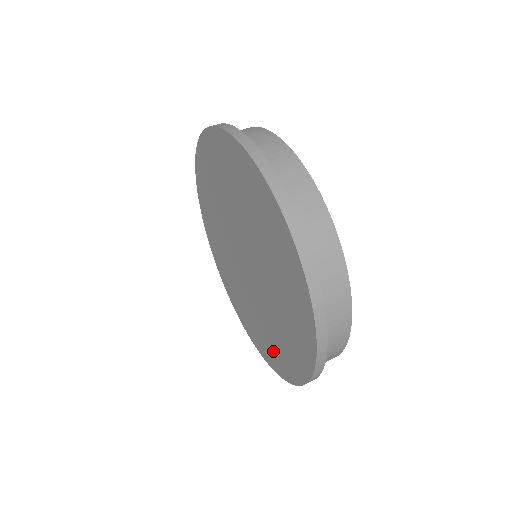
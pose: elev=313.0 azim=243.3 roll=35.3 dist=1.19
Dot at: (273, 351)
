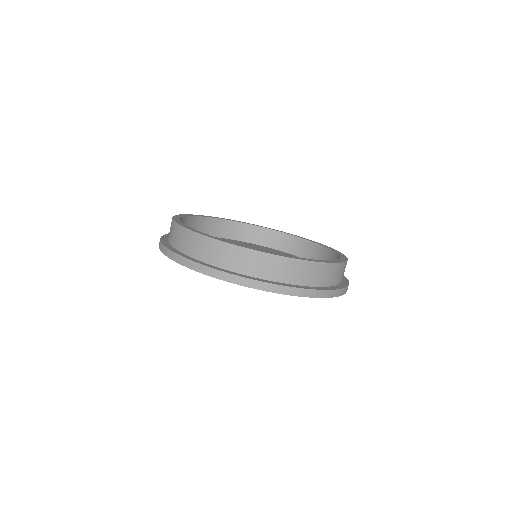
Dot at: occluded
